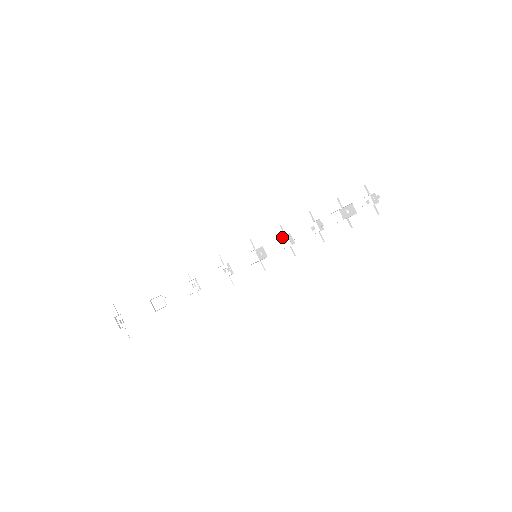
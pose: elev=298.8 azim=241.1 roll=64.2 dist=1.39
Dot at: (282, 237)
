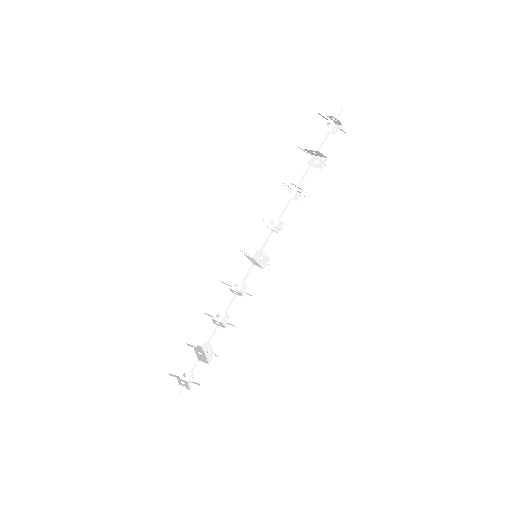
Dot at: (267, 220)
